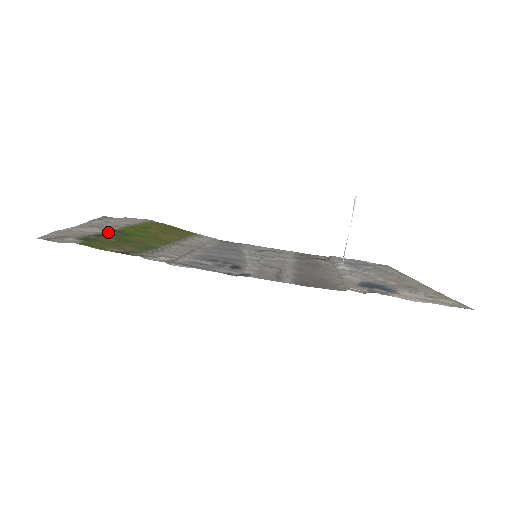
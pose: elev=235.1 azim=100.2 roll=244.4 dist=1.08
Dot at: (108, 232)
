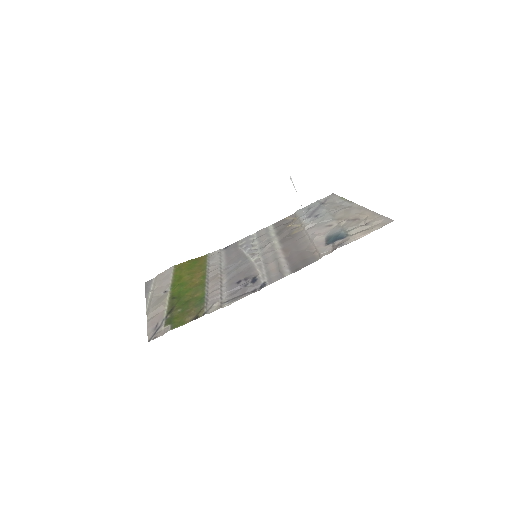
Dot at: (170, 304)
